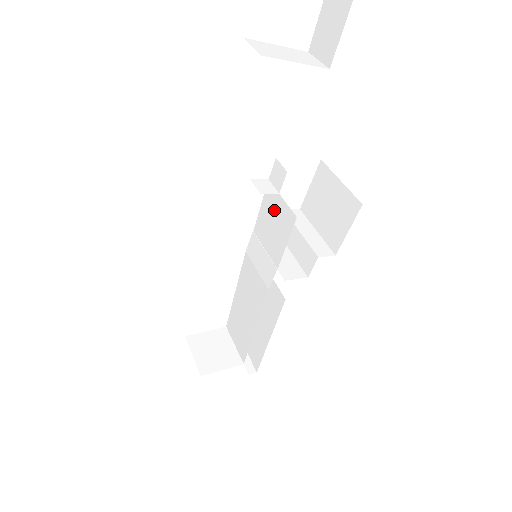
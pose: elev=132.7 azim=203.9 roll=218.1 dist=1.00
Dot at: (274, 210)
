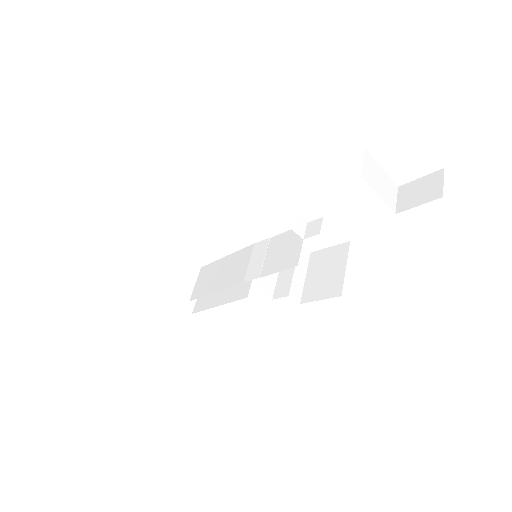
Dot at: (292, 244)
